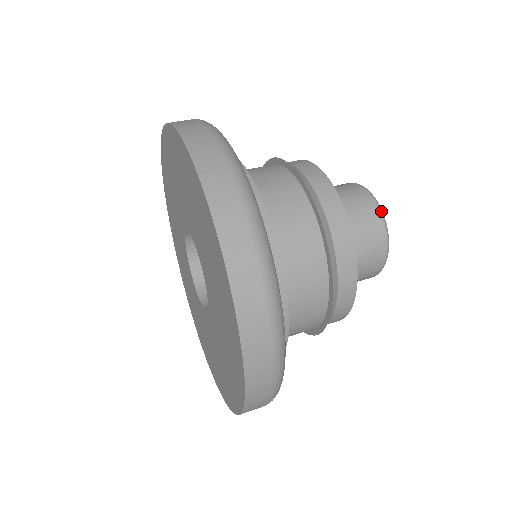
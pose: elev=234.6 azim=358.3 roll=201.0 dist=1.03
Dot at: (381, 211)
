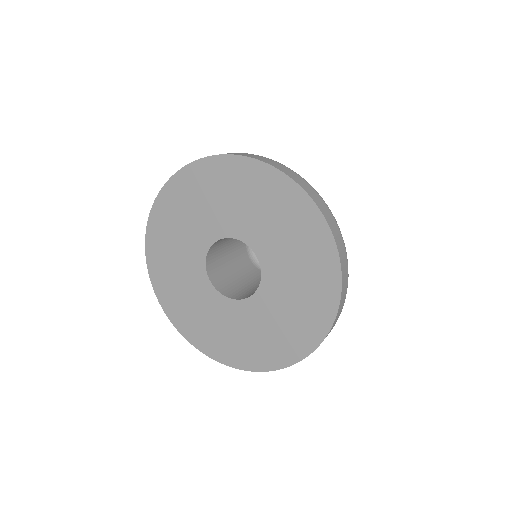
Dot at: occluded
